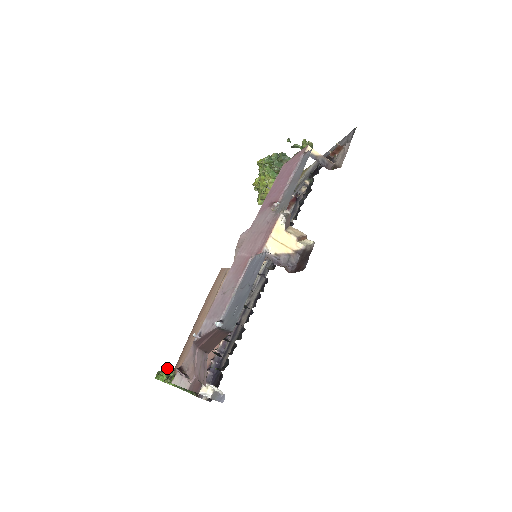
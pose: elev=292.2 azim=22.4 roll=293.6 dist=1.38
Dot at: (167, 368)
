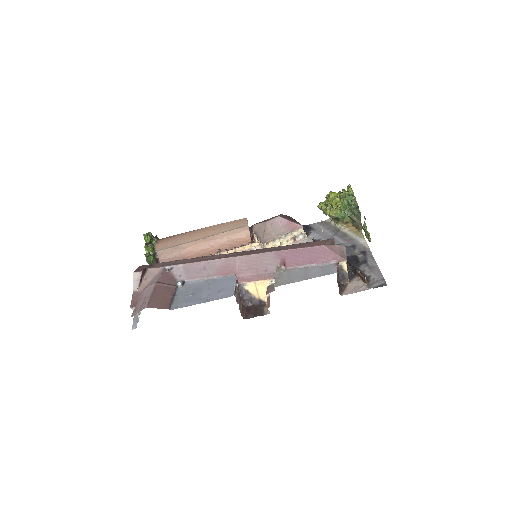
Dot at: (156, 235)
